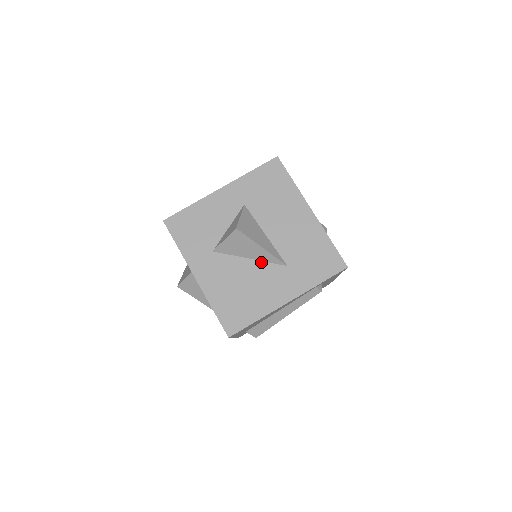
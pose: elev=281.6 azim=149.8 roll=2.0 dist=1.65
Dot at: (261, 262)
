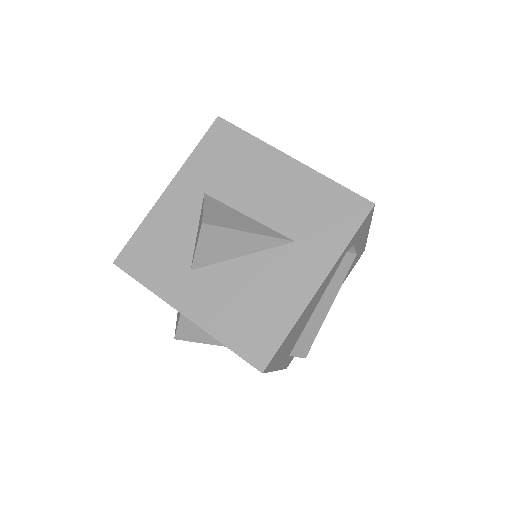
Dot at: (258, 253)
